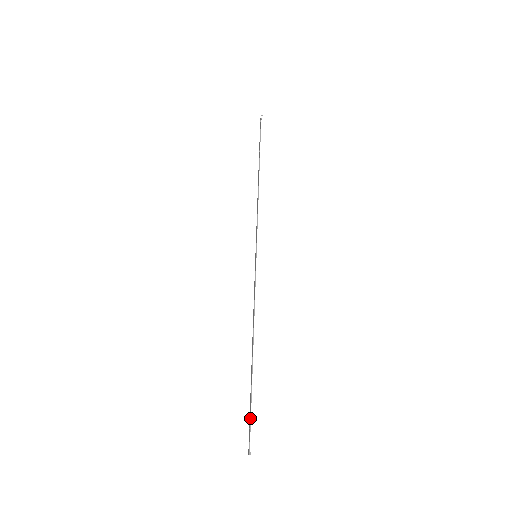
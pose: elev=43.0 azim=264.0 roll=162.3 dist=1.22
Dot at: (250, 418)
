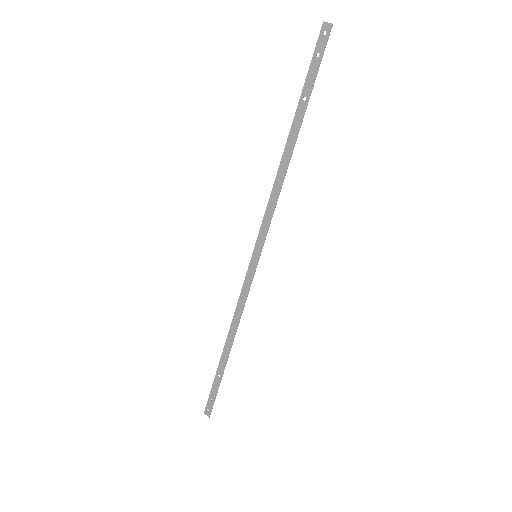
Dot at: occluded
